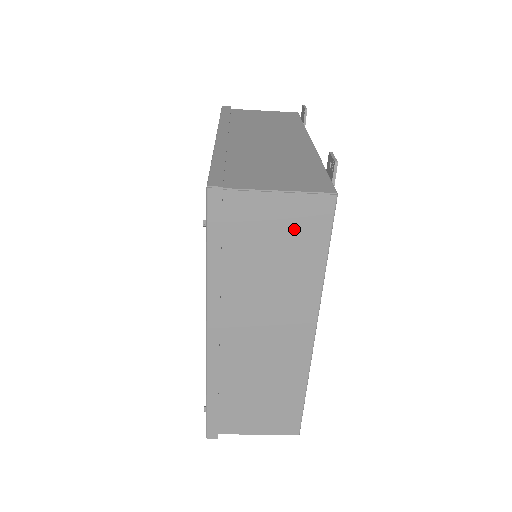
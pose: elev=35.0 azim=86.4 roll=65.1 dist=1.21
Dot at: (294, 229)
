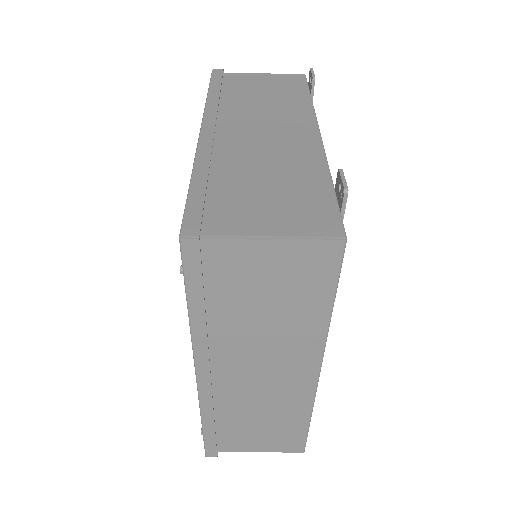
Dot at: (292, 276)
